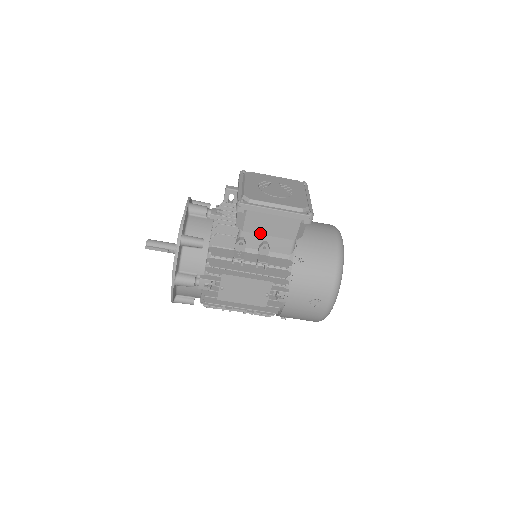
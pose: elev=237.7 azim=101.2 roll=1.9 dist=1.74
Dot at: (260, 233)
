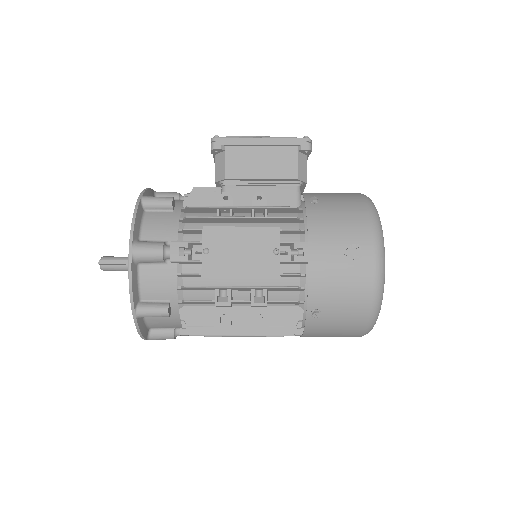
Dot at: (248, 178)
